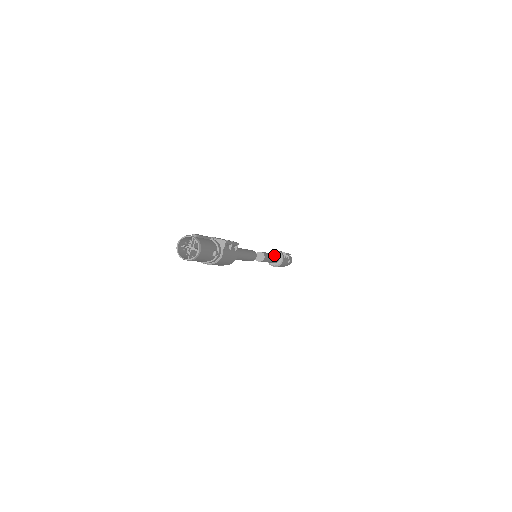
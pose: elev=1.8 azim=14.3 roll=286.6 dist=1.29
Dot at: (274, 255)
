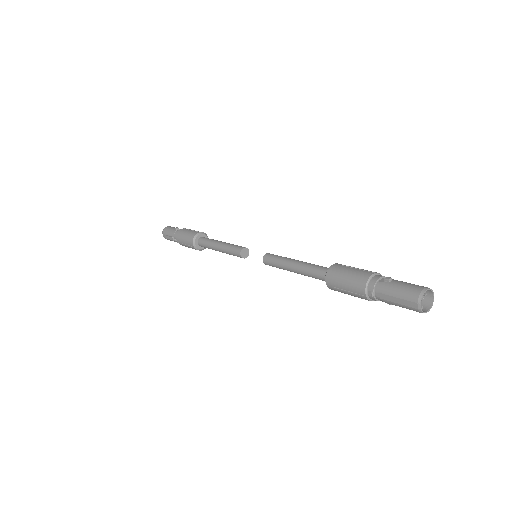
Dot at: occluded
